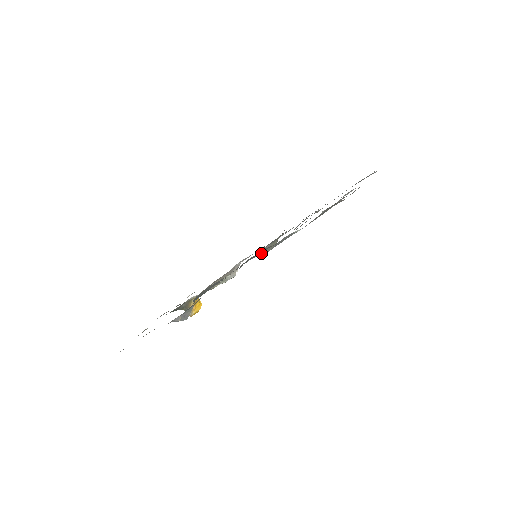
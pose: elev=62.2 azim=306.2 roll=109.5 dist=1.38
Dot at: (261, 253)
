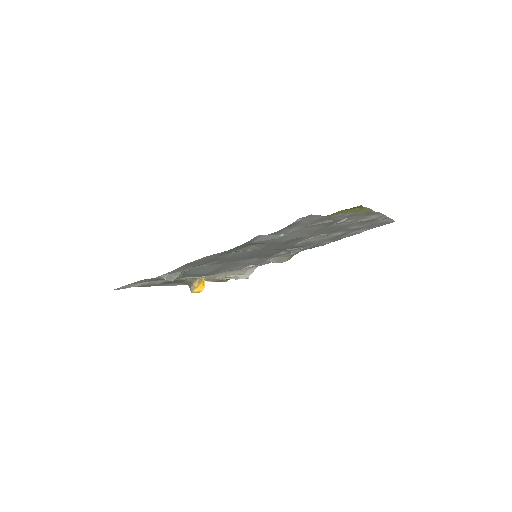
Dot at: (270, 261)
